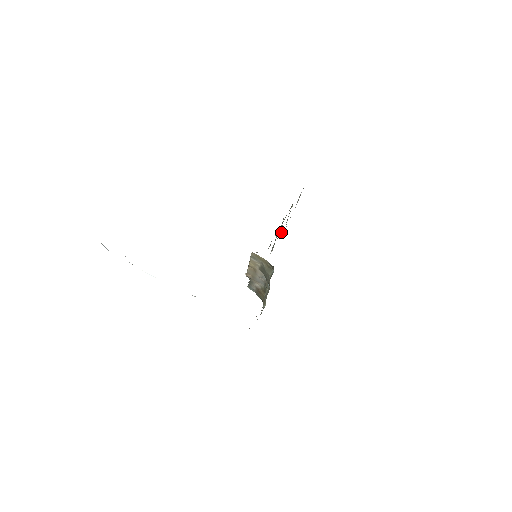
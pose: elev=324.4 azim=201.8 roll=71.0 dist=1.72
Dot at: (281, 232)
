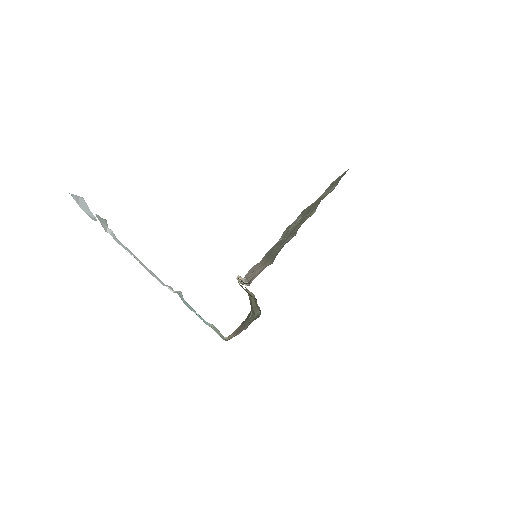
Dot at: (299, 217)
